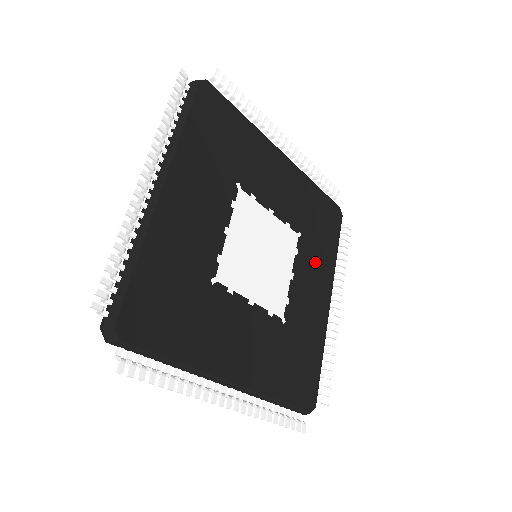
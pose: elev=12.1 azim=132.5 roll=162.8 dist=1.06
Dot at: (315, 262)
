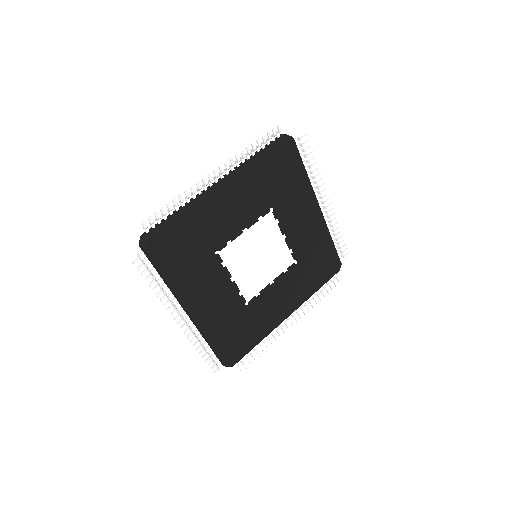
Dot at: (295, 285)
